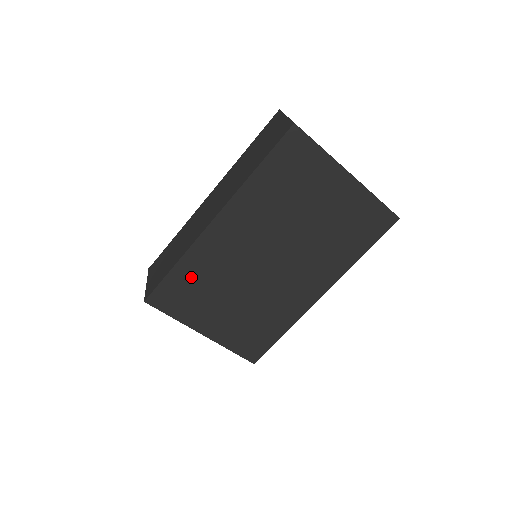
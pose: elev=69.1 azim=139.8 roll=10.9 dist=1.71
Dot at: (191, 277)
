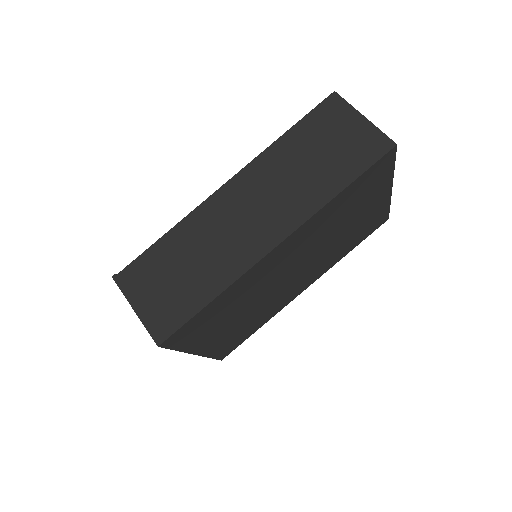
Dot at: (220, 307)
